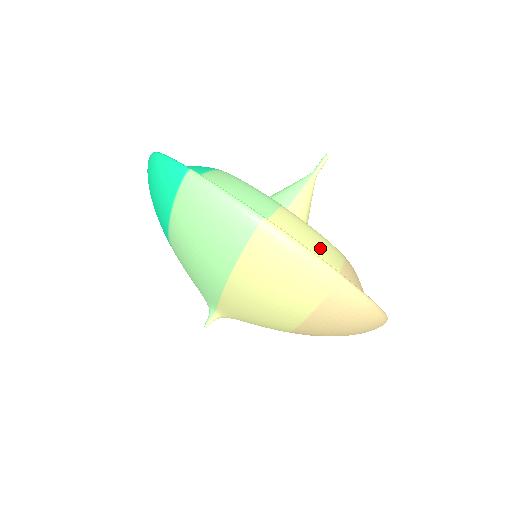
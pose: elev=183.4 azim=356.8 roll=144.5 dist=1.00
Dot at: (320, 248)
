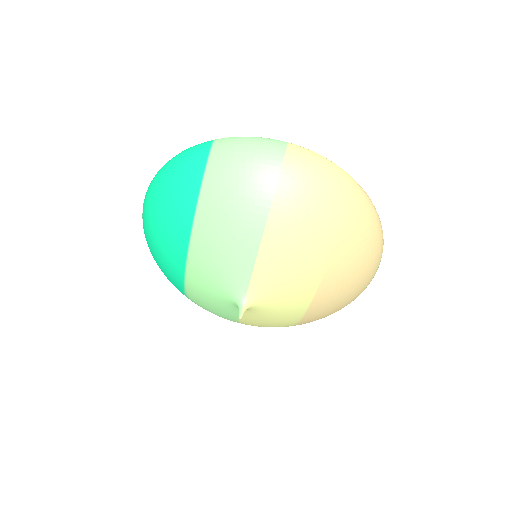
Dot at: occluded
